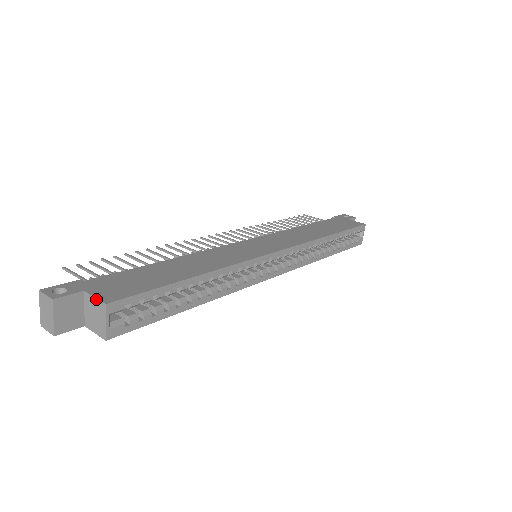
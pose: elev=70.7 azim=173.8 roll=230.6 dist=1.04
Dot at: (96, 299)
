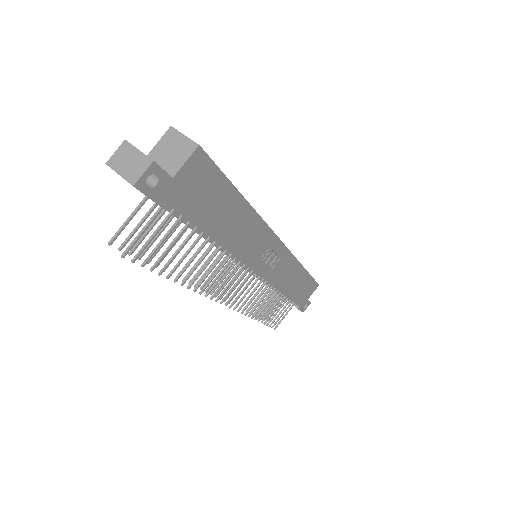
Dot at: (160, 139)
